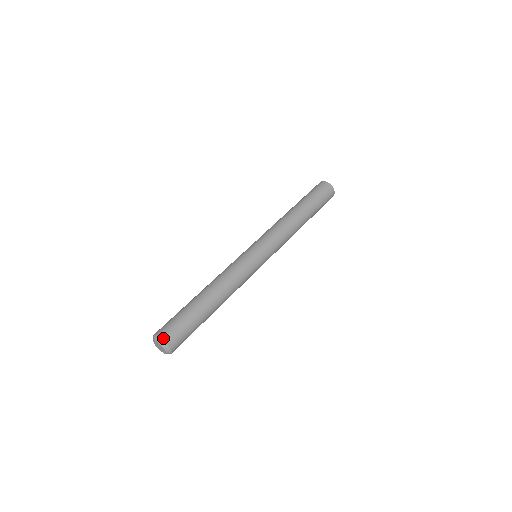
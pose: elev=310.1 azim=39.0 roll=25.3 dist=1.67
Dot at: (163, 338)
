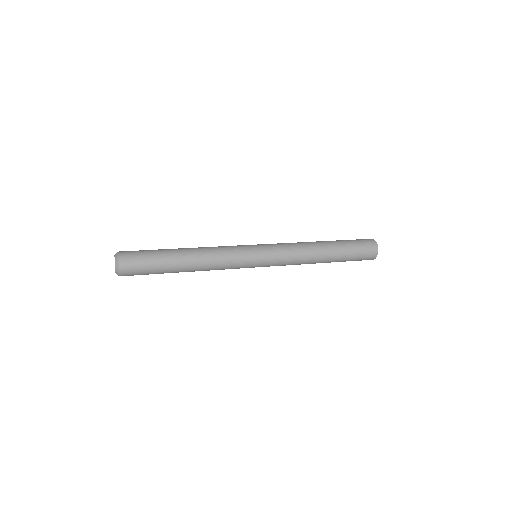
Dot at: (120, 260)
